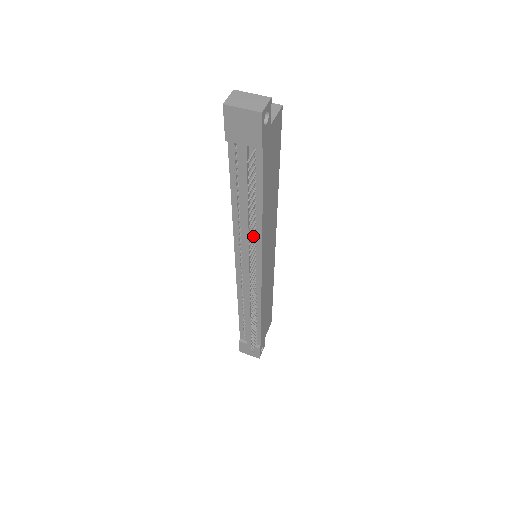
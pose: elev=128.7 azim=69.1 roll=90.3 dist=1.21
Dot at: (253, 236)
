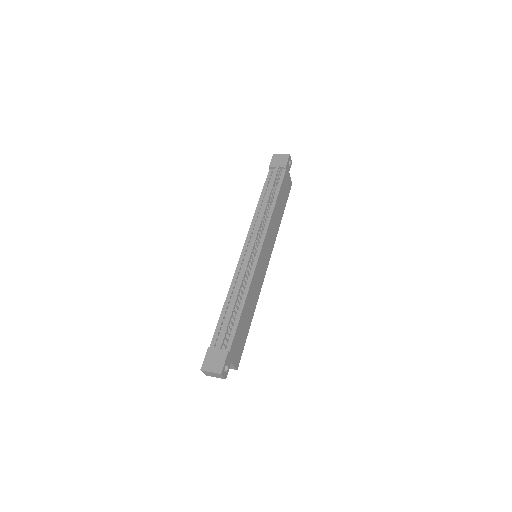
Dot at: (266, 215)
